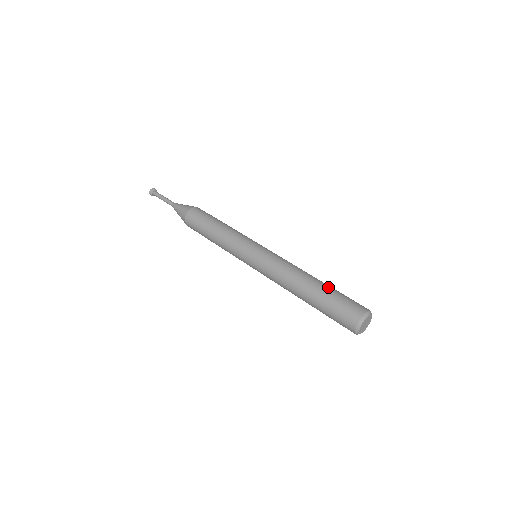
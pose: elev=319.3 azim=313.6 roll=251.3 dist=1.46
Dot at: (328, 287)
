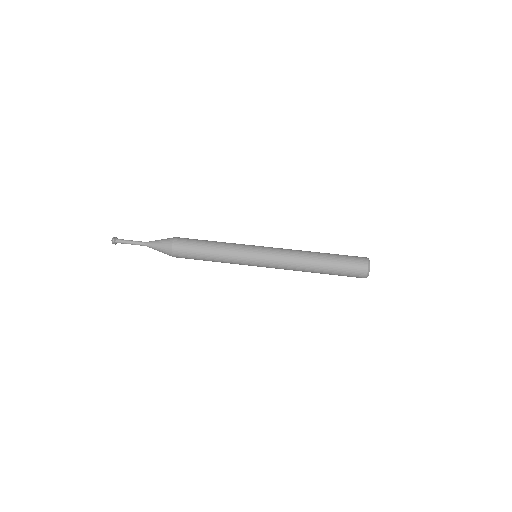
Dot at: occluded
